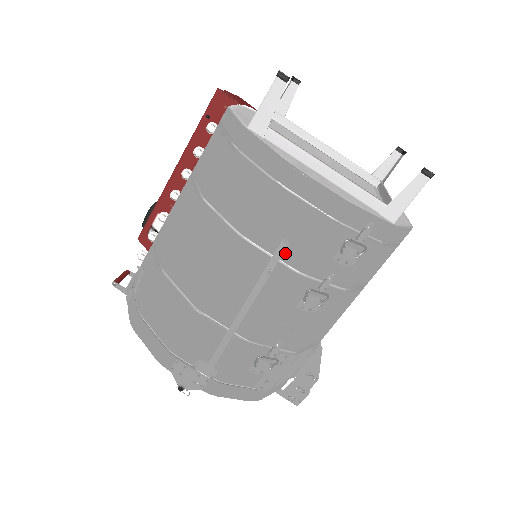
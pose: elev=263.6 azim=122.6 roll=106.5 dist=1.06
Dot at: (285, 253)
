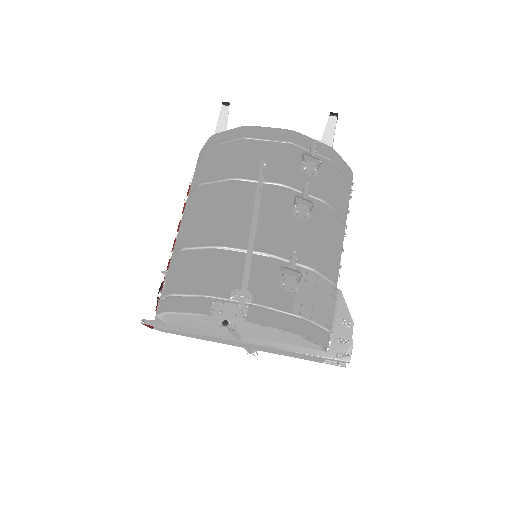
Dot at: (266, 176)
